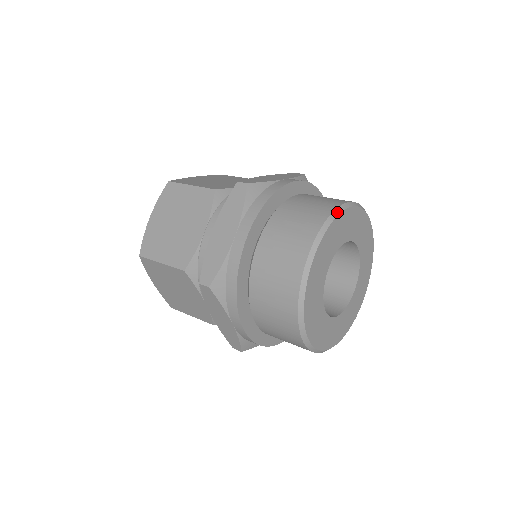
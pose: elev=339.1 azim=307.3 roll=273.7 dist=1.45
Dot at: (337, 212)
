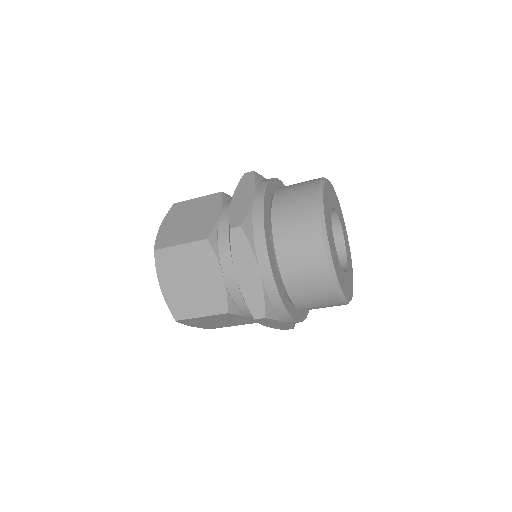
Dot at: occluded
